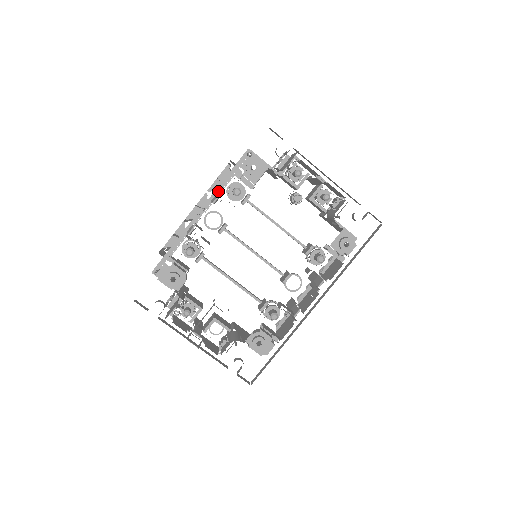
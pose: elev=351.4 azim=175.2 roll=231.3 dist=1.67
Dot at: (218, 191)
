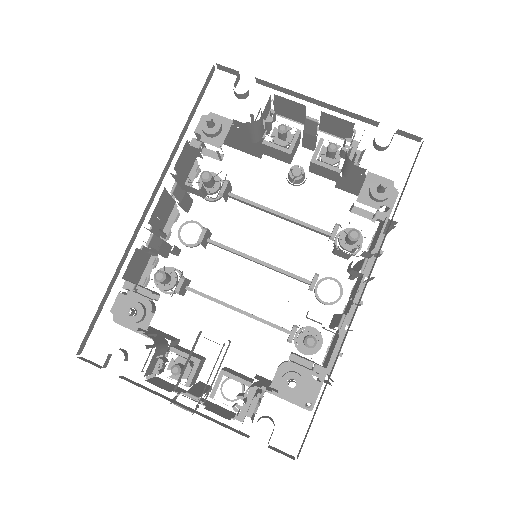
Dot at: occluded
